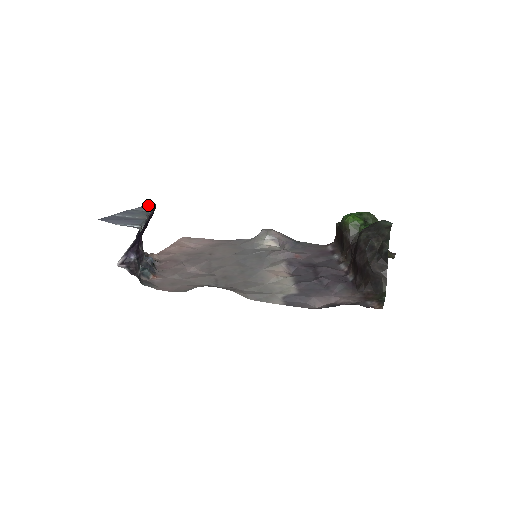
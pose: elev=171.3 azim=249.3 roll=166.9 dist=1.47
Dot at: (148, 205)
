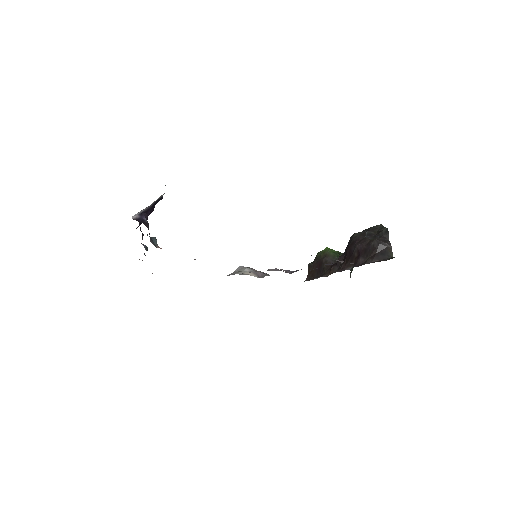
Dot at: occluded
